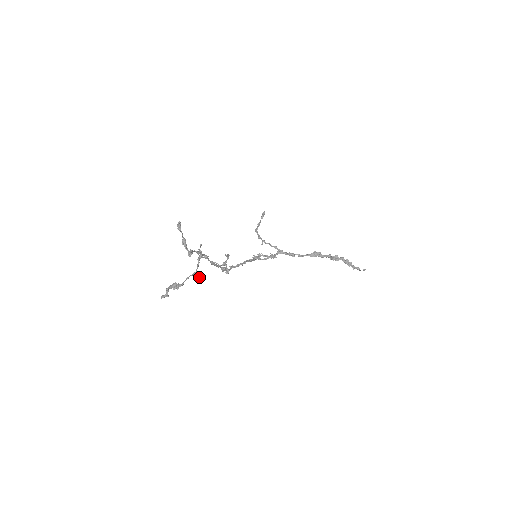
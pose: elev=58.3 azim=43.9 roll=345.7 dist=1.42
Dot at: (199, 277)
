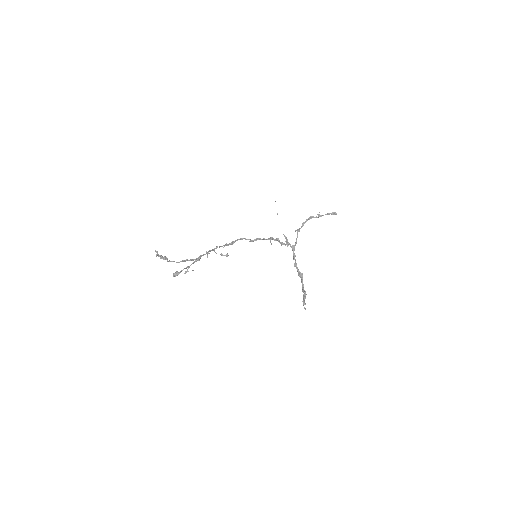
Dot at: occluded
